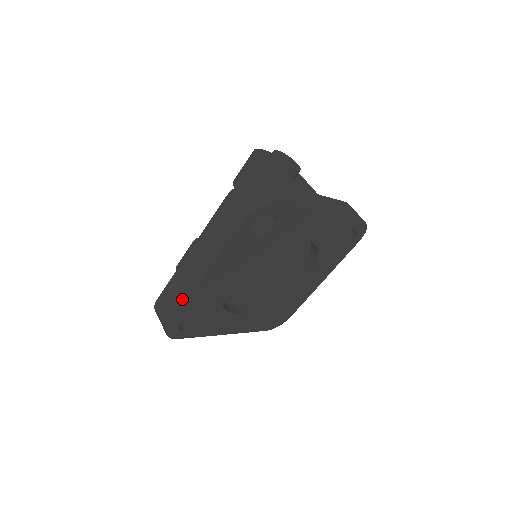
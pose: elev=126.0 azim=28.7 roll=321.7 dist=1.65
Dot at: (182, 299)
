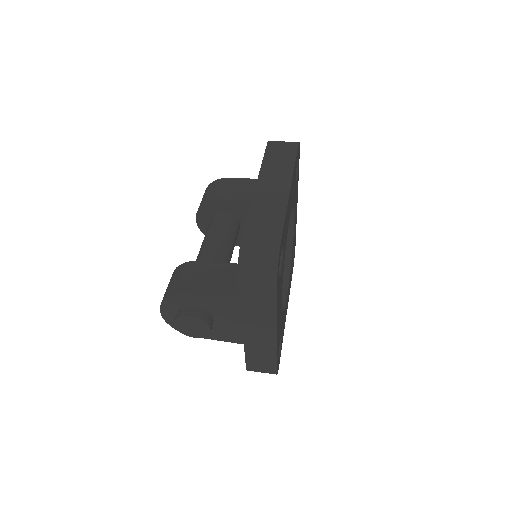
Dot at: (281, 212)
